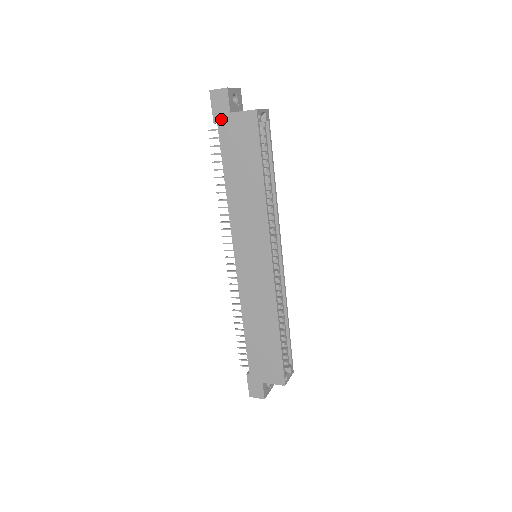
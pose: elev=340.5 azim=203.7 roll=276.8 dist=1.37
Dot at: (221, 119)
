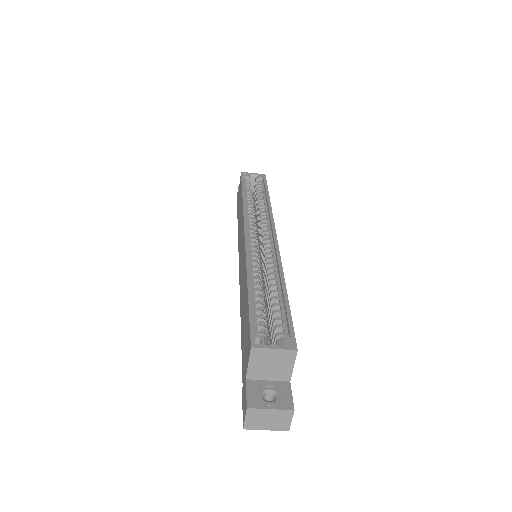
Dot at: occluded
